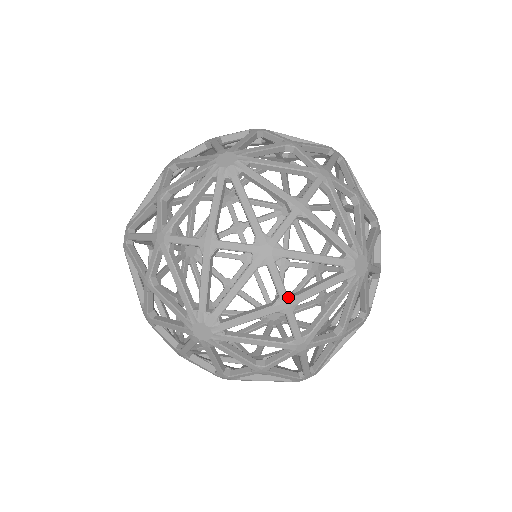
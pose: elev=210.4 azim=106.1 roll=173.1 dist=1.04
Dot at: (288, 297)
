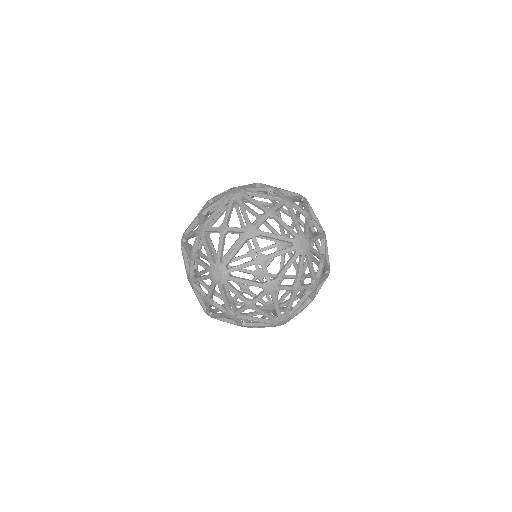
Dot at: occluded
